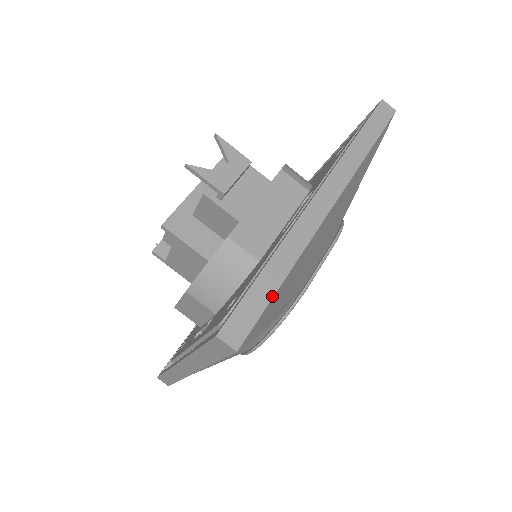
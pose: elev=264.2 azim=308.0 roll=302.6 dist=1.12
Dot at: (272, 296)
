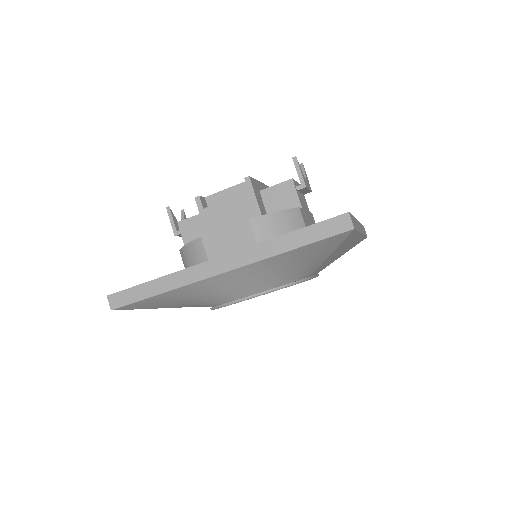
Dot at: occluded
